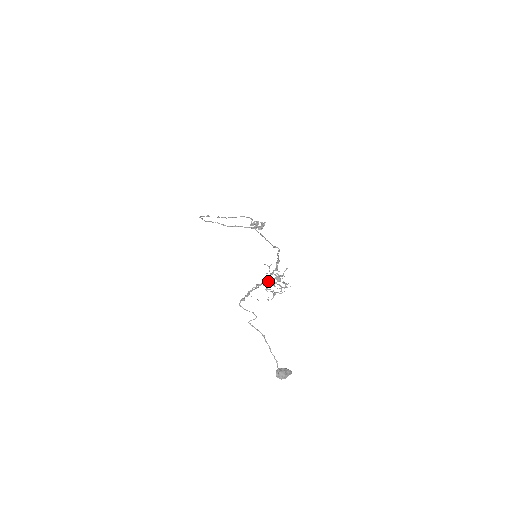
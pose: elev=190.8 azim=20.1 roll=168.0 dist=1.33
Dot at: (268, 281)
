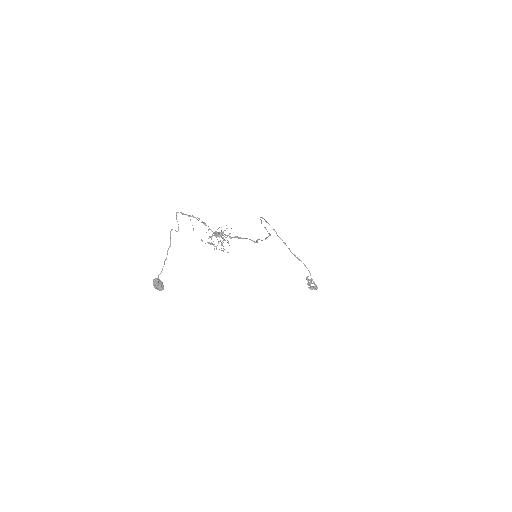
Dot at: (215, 232)
